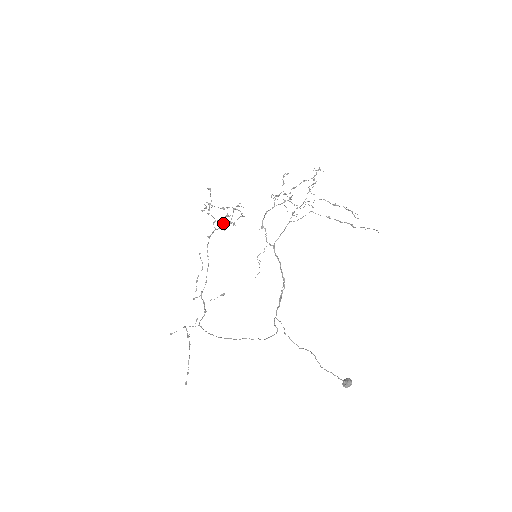
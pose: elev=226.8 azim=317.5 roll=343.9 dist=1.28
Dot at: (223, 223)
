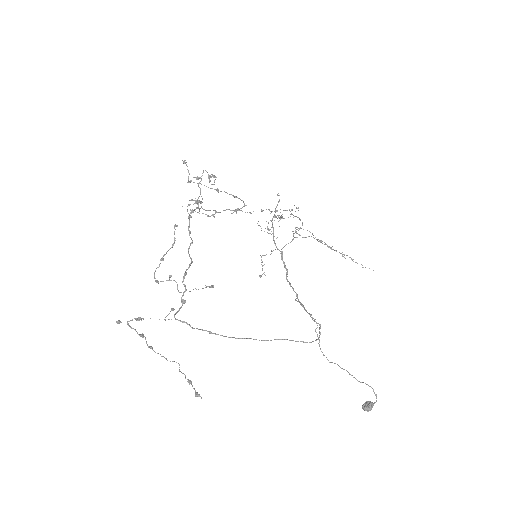
Dot at: occluded
